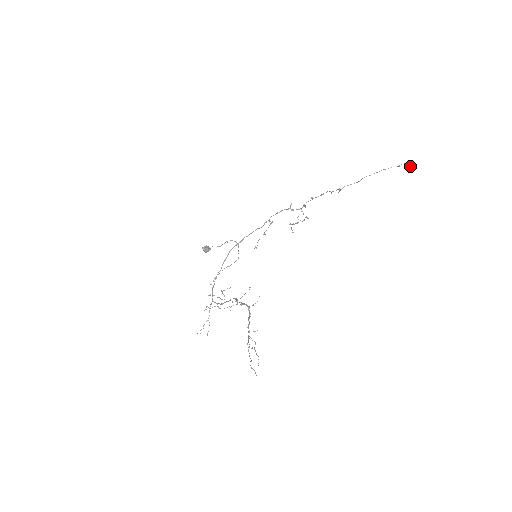
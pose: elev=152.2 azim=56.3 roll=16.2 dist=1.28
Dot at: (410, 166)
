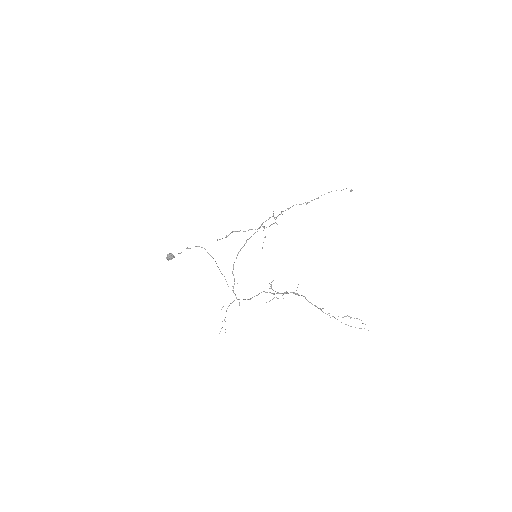
Dot at: (352, 190)
